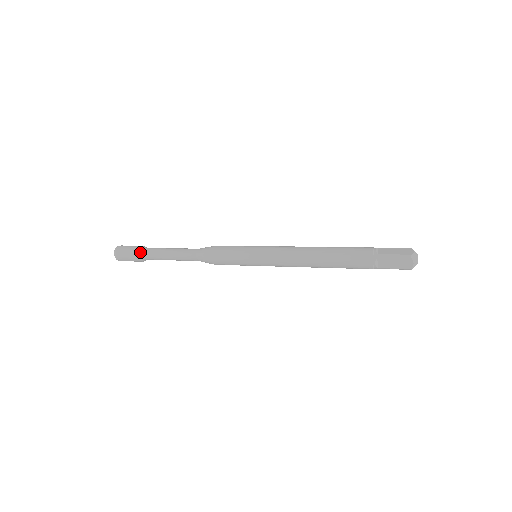
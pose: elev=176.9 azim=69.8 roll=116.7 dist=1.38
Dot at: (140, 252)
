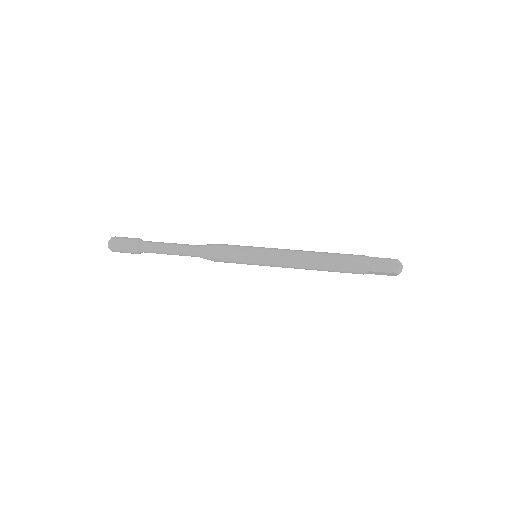
Dot at: (138, 250)
